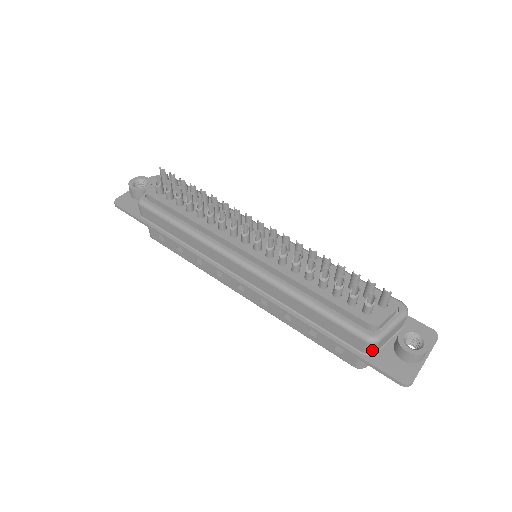
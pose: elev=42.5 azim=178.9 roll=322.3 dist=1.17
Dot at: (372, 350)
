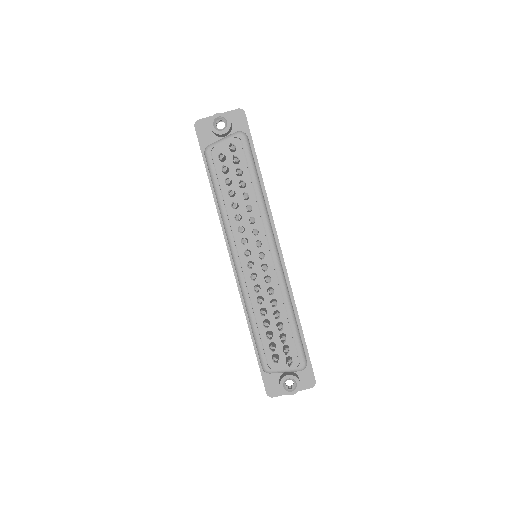
Dot at: occluded
